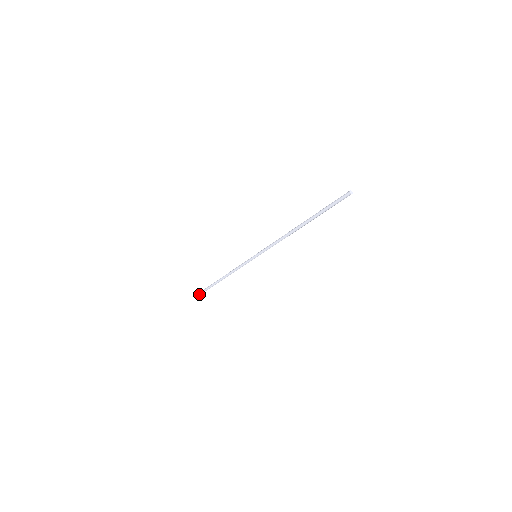
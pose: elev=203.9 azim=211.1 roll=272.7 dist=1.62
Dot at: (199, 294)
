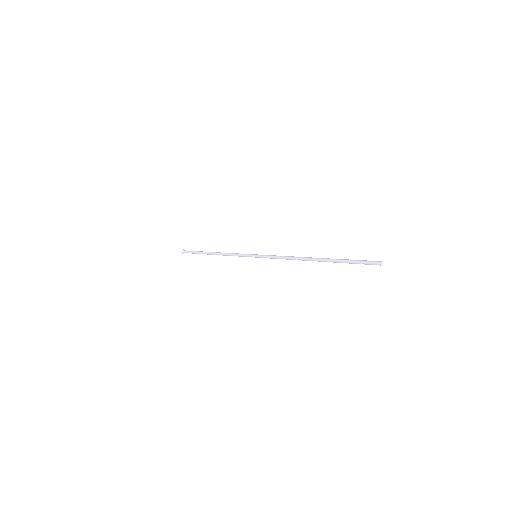
Dot at: (182, 252)
